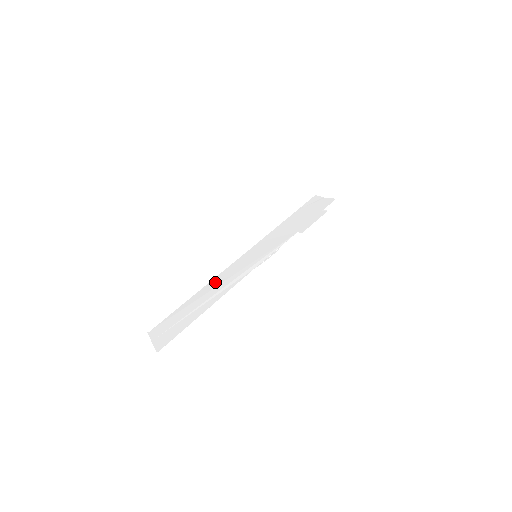
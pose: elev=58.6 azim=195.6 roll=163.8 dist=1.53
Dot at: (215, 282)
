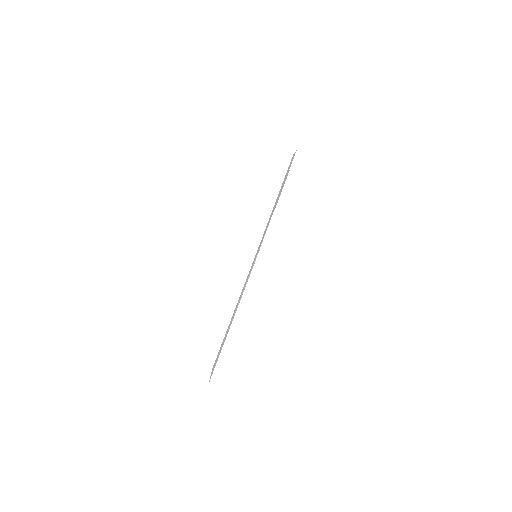
Dot at: occluded
